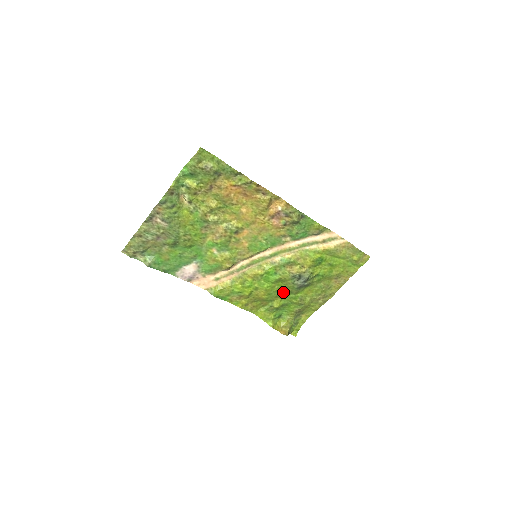
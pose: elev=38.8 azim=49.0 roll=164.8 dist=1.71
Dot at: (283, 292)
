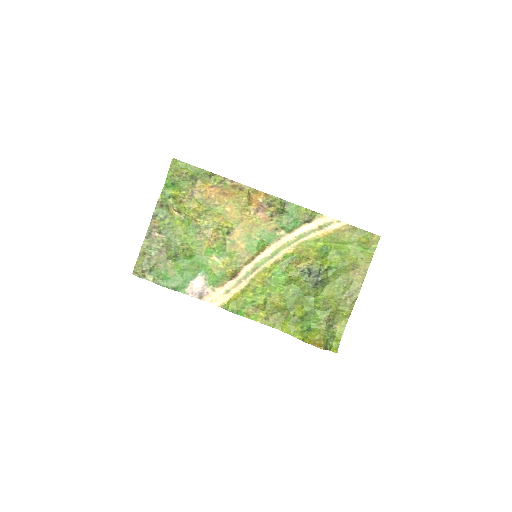
Dot at: (301, 296)
